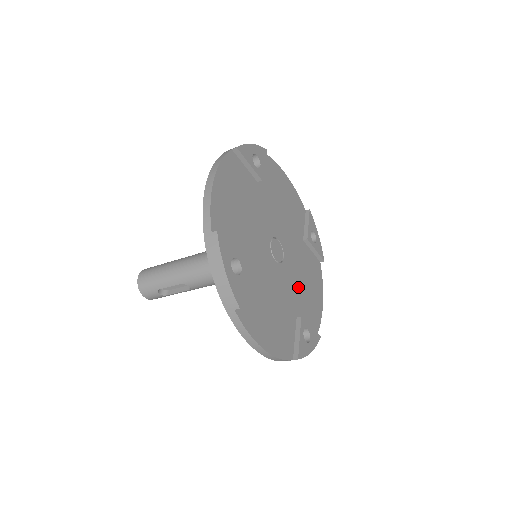
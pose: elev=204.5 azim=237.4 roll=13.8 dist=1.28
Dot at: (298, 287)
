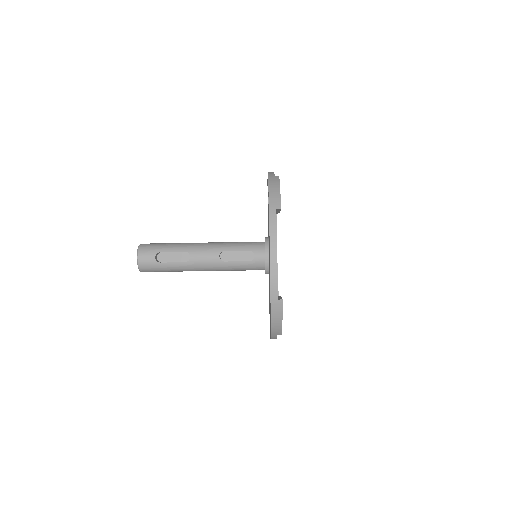
Dot at: occluded
